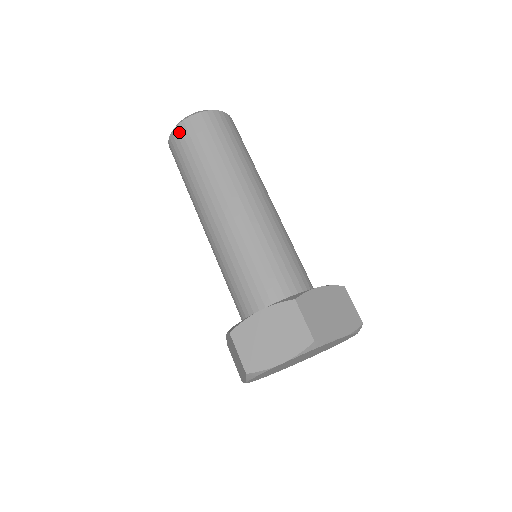
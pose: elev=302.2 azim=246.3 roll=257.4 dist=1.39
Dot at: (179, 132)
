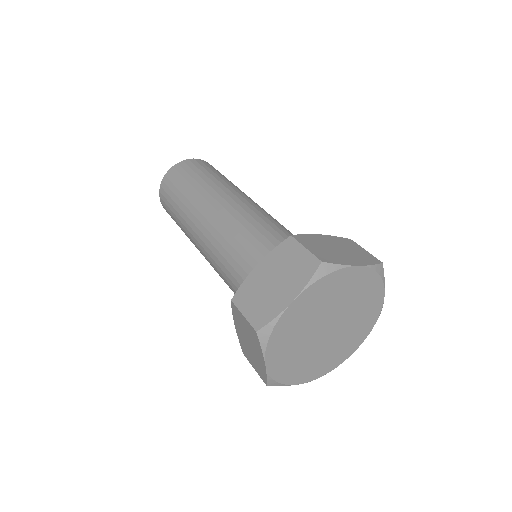
Dot at: (166, 180)
